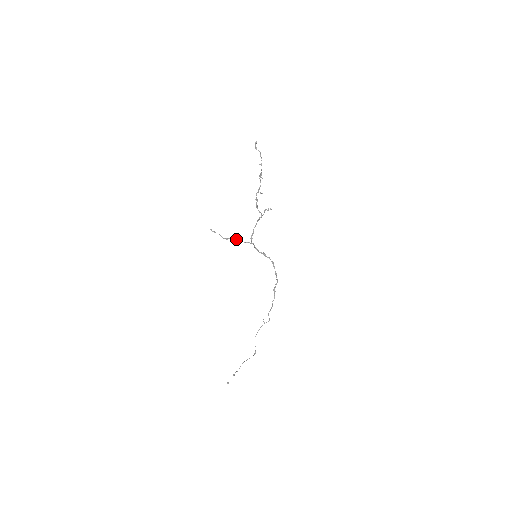
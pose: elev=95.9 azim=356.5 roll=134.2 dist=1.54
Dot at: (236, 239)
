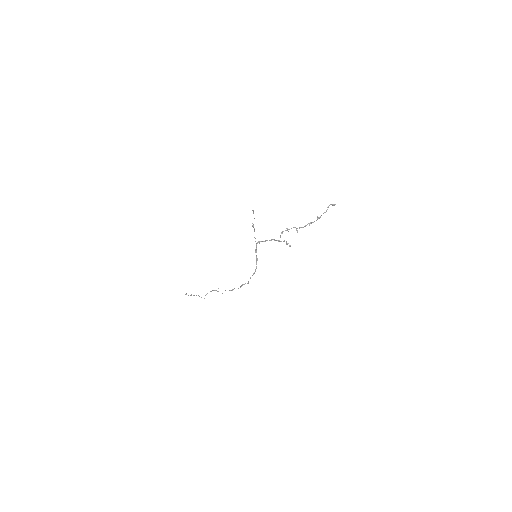
Dot at: occluded
